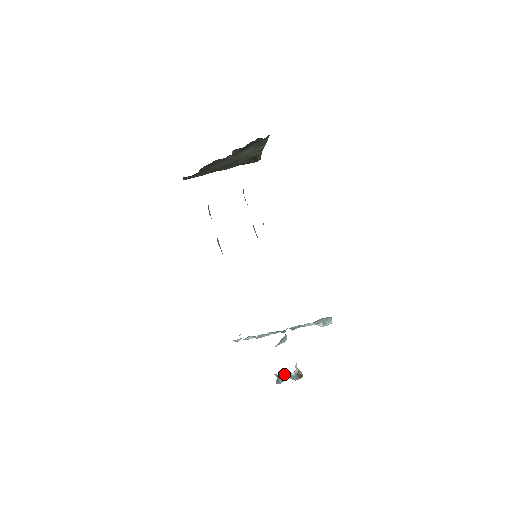
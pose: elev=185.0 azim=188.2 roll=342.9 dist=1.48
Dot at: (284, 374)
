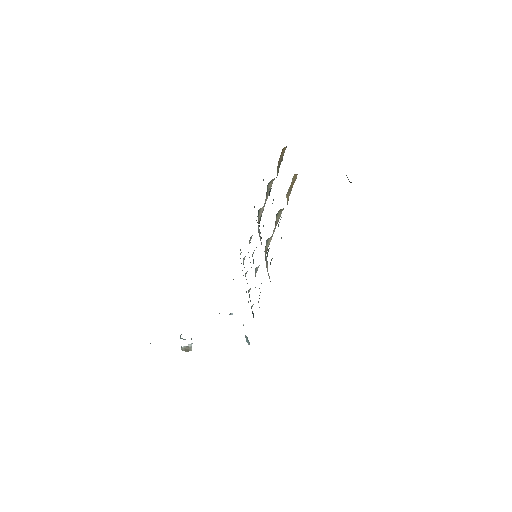
Dot at: (183, 339)
